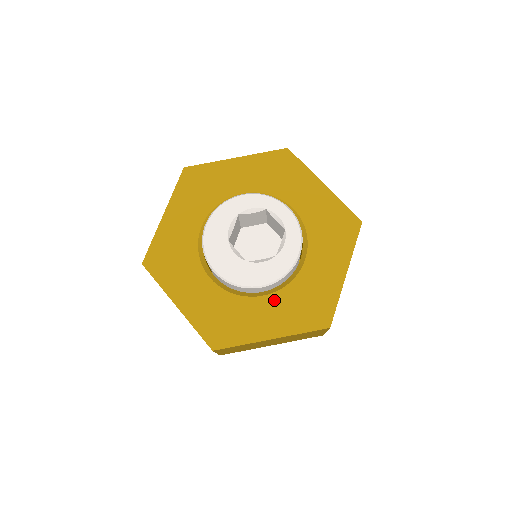
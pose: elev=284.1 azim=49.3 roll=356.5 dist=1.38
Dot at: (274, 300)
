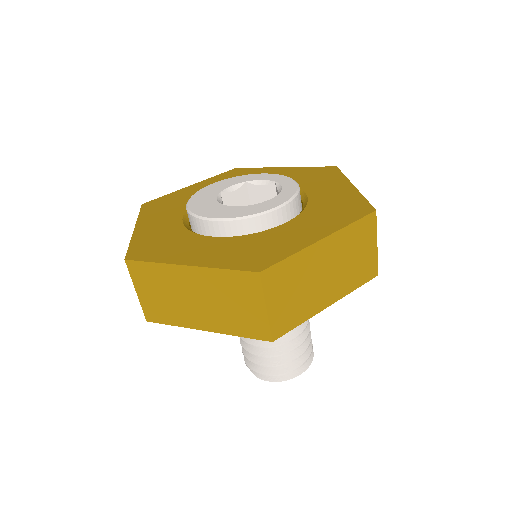
Dot at: (222, 241)
